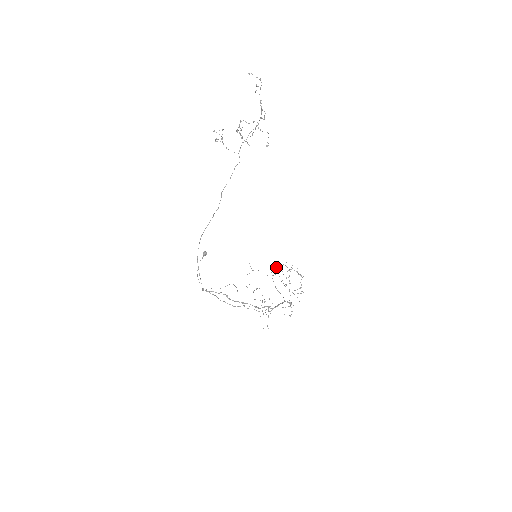
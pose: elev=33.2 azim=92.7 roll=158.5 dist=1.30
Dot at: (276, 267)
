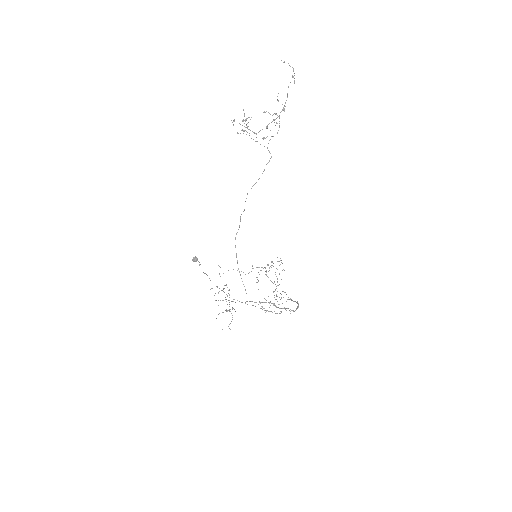
Dot at: occluded
